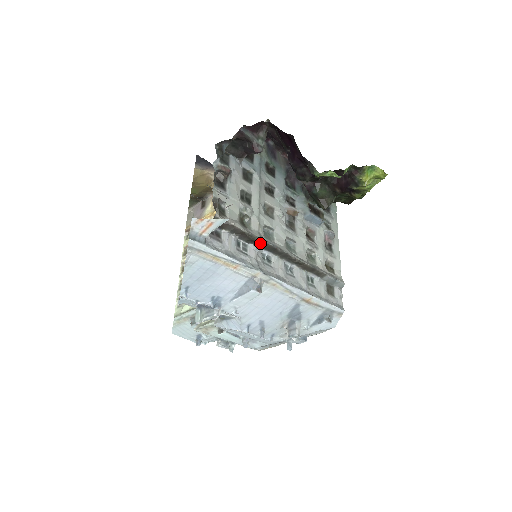
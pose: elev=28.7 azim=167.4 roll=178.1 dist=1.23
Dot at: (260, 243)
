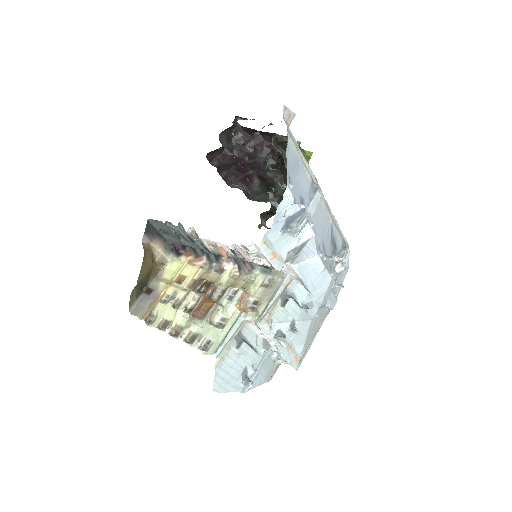
Dot at: occluded
